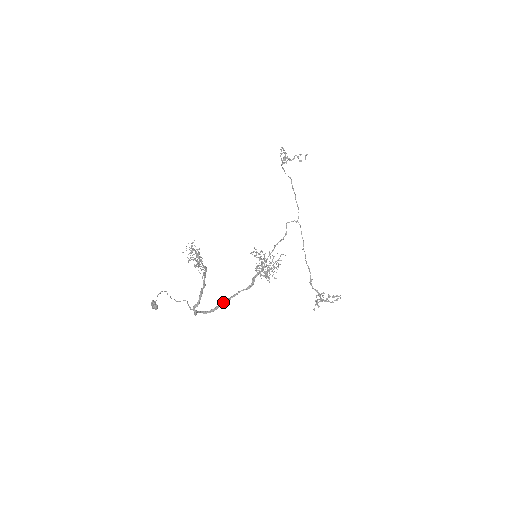
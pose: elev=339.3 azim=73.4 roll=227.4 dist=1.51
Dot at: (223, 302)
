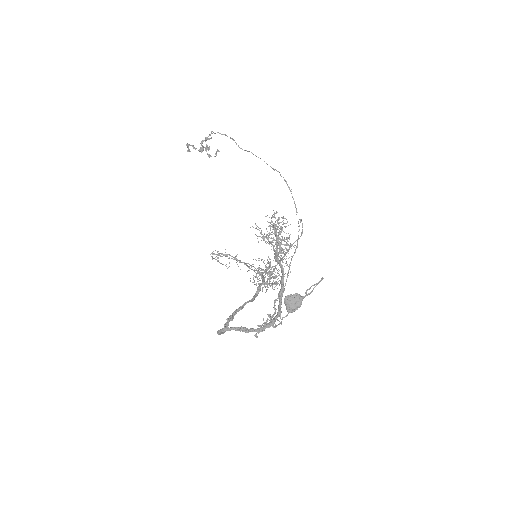
Dot at: (230, 318)
